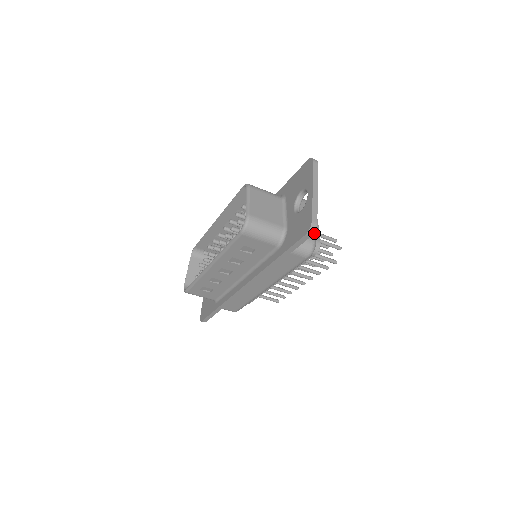
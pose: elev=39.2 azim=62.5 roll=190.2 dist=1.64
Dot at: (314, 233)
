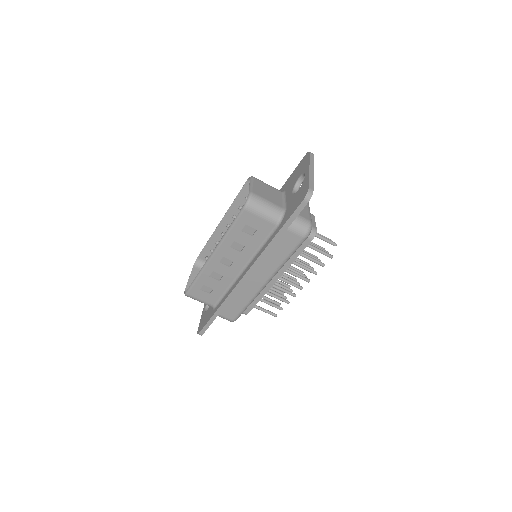
Dot at: occluded
